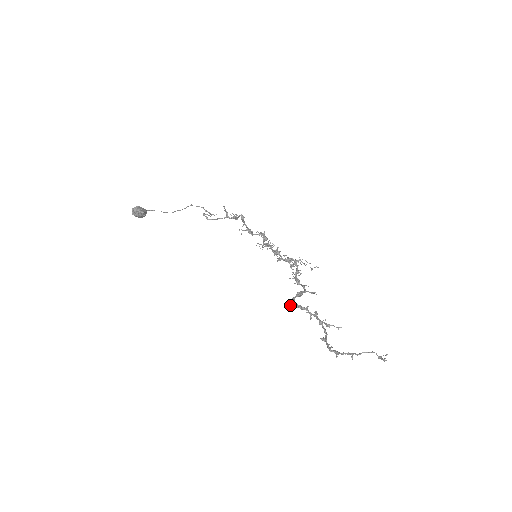
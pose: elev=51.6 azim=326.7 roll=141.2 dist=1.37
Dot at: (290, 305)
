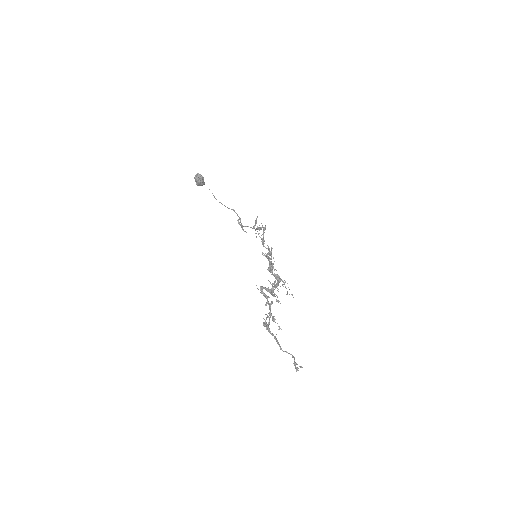
Dot at: occluded
